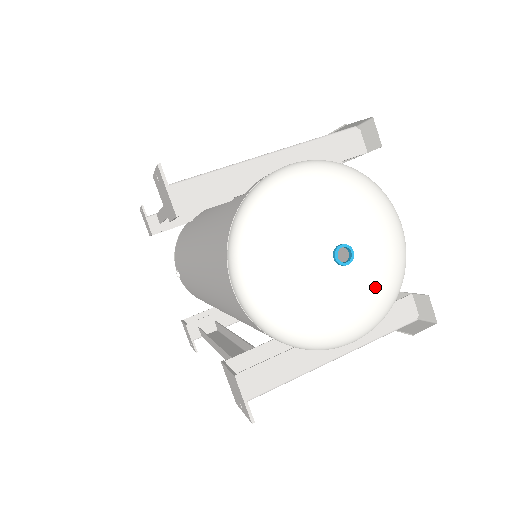
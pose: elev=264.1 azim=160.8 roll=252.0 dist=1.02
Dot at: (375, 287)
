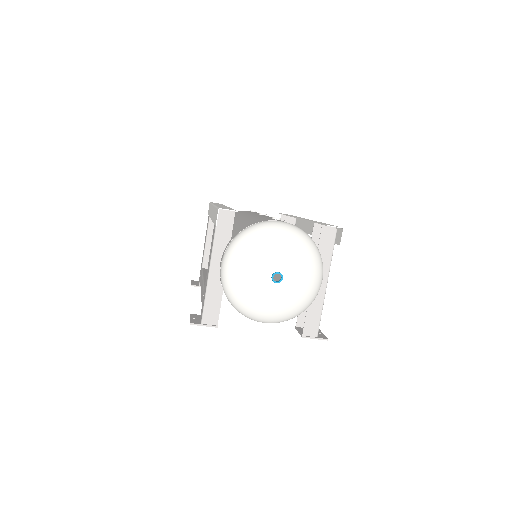
Dot at: (302, 266)
